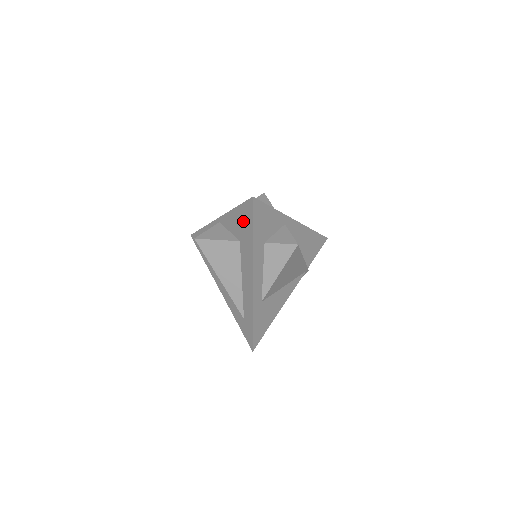
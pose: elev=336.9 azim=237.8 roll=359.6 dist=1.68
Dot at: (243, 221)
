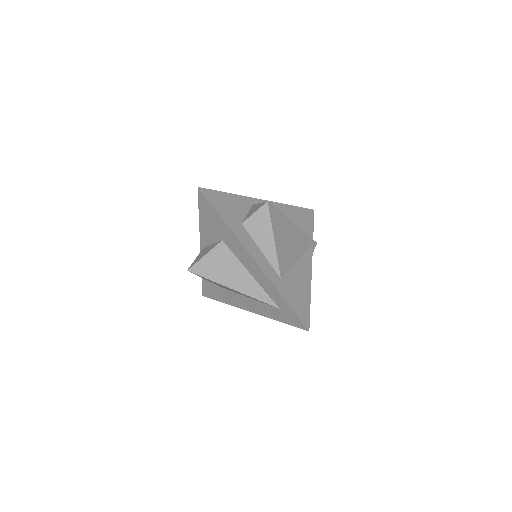
Dot at: (210, 219)
